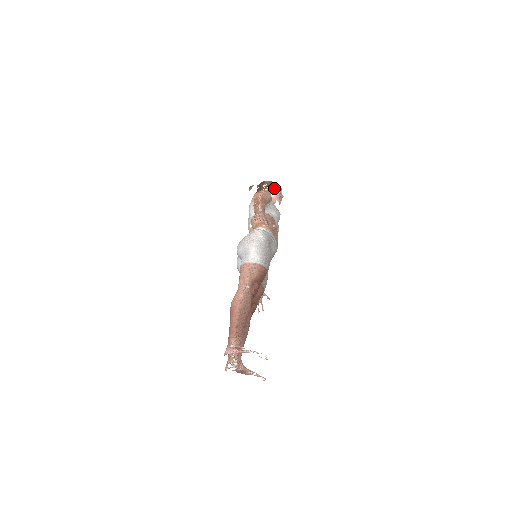
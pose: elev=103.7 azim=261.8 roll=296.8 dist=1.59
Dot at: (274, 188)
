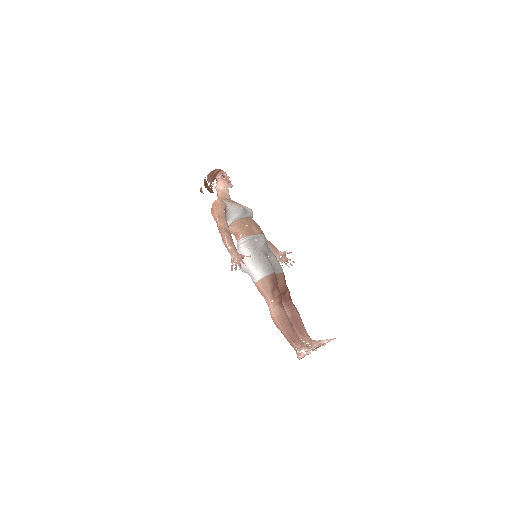
Dot at: (217, 180)
